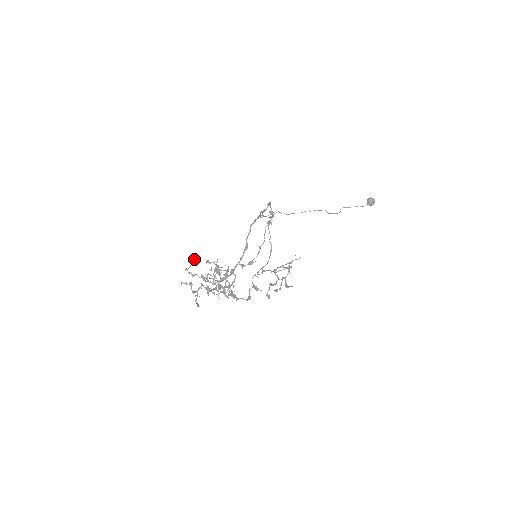
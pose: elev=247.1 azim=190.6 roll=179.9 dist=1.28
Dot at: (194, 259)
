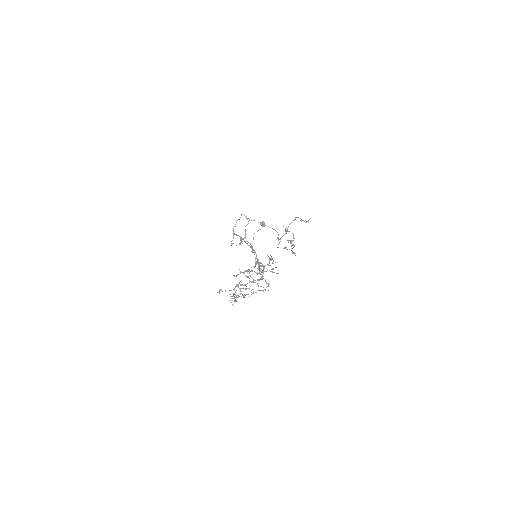
Dot at: (218, 292)
